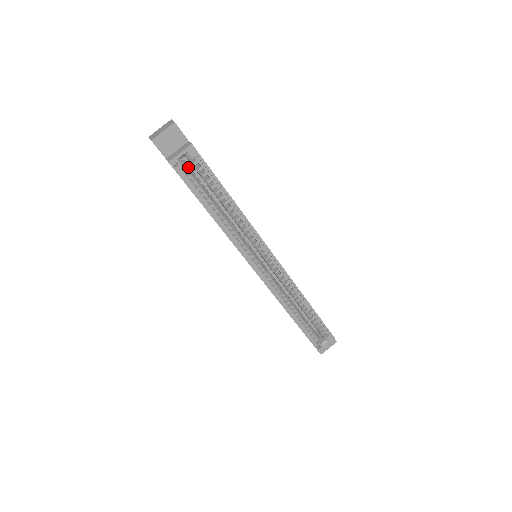
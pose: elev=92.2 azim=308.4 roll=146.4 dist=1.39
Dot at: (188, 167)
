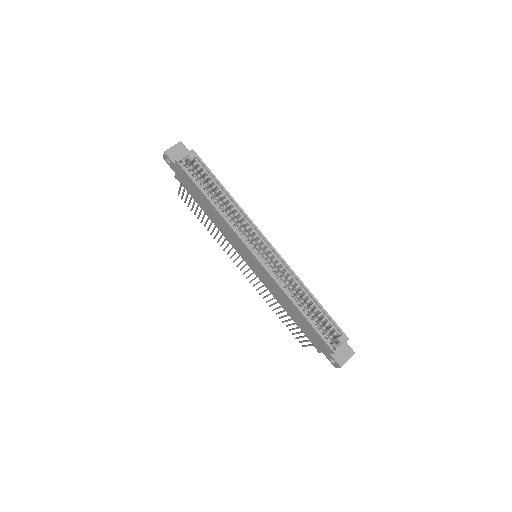
Dot at: (191, 170)
